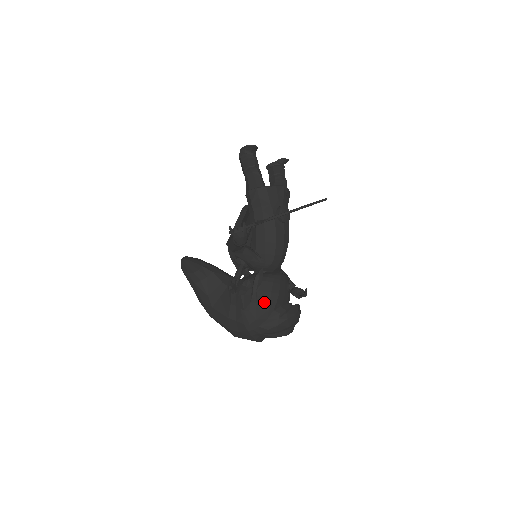
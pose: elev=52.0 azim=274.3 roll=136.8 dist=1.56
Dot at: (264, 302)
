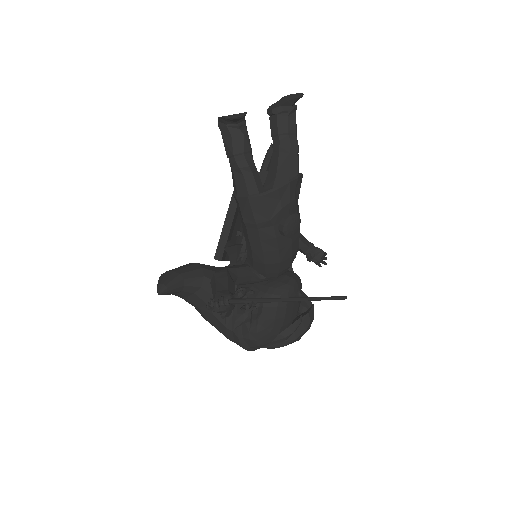
Dot at: (266, 330)
